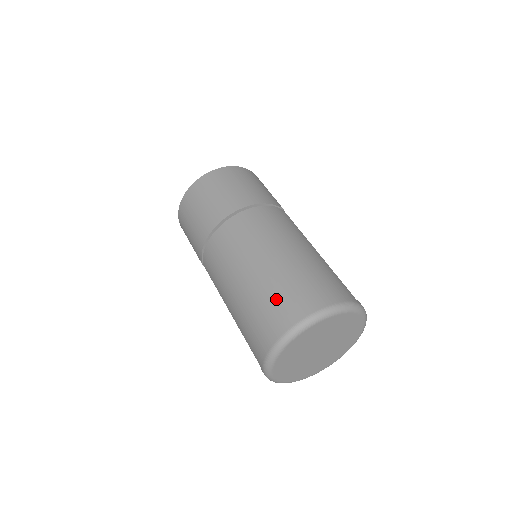
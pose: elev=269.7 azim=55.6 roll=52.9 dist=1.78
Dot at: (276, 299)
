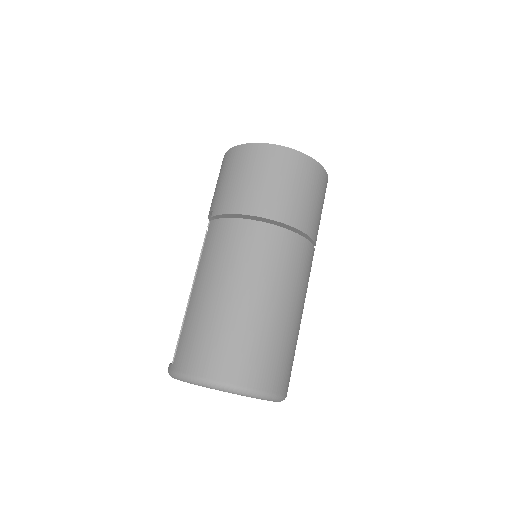
Dot at: (239, 346)
